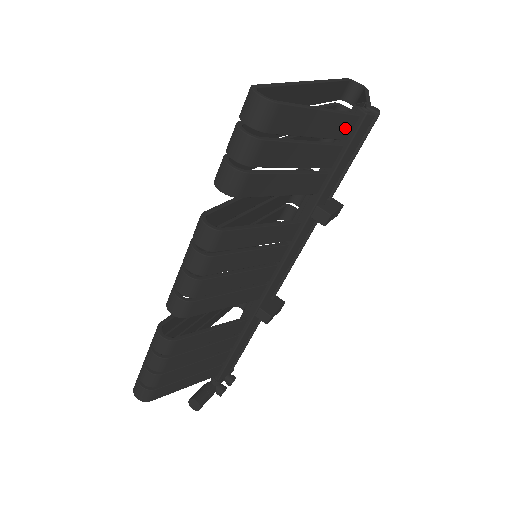
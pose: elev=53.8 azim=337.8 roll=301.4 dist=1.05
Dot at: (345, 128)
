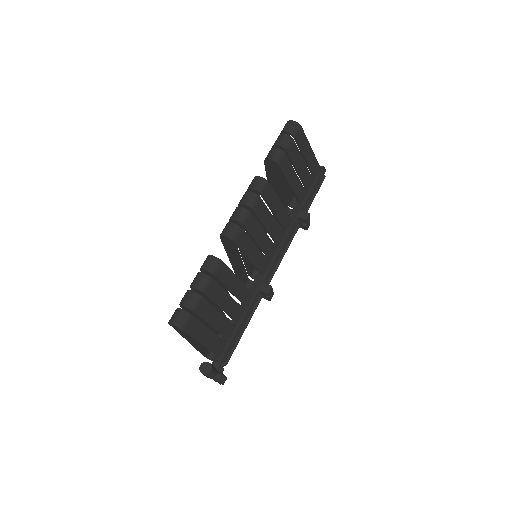
Dot at: (316, 169)
